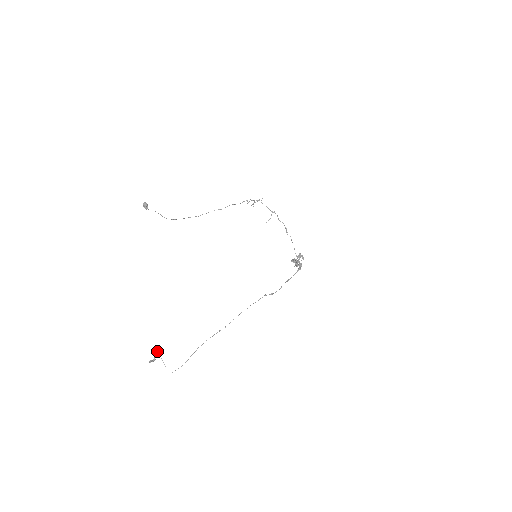
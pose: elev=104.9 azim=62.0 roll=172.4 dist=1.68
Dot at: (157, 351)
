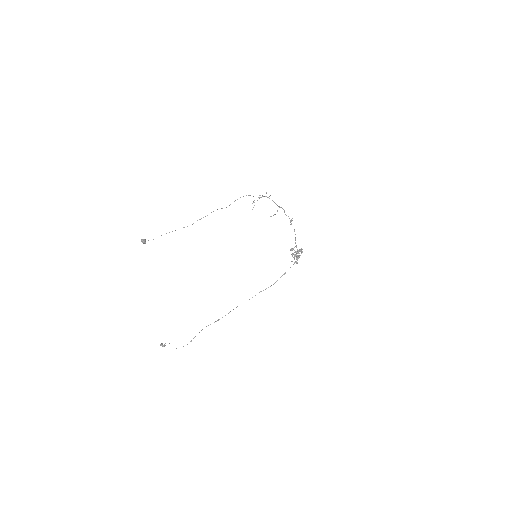
Dot at: occluded
